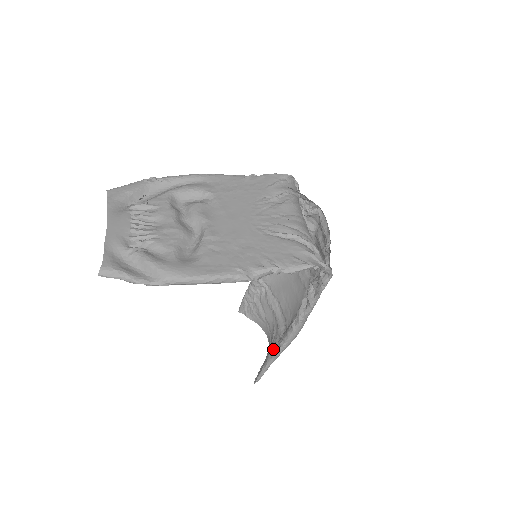
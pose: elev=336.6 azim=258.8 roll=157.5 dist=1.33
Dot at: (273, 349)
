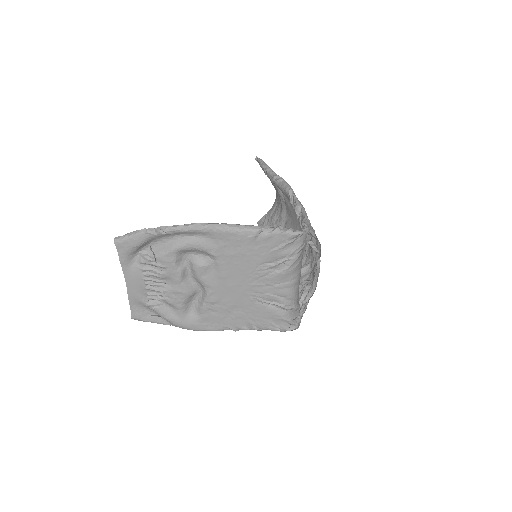
Dot at: occluded
